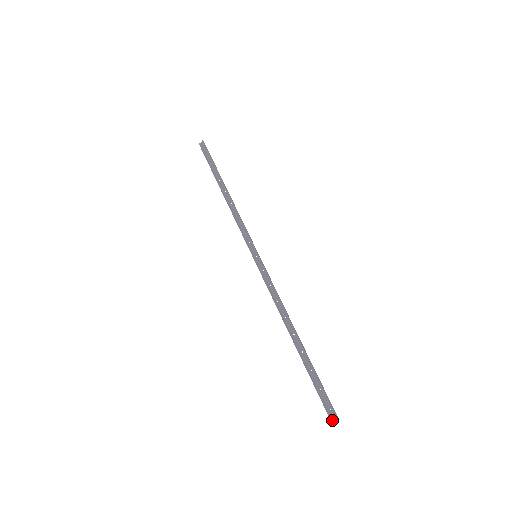
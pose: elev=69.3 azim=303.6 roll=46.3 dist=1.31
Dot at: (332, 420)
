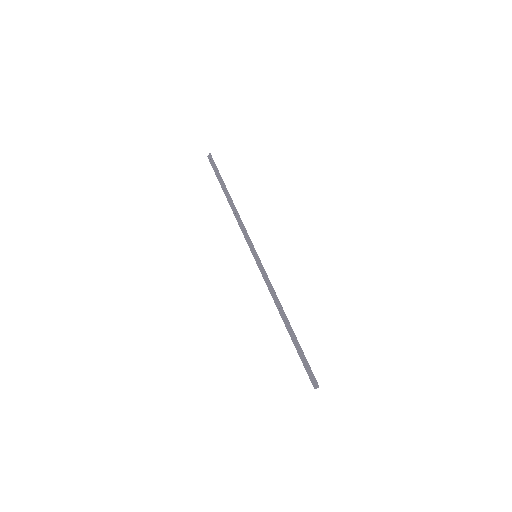
Dot at: (316, 388)
